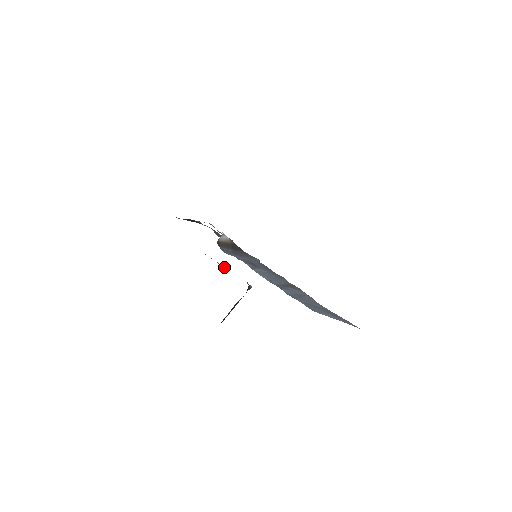
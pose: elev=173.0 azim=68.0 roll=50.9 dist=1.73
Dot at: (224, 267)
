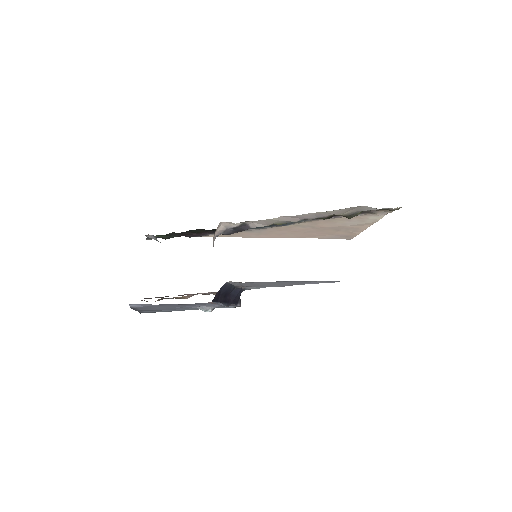
Dot at: occluded
